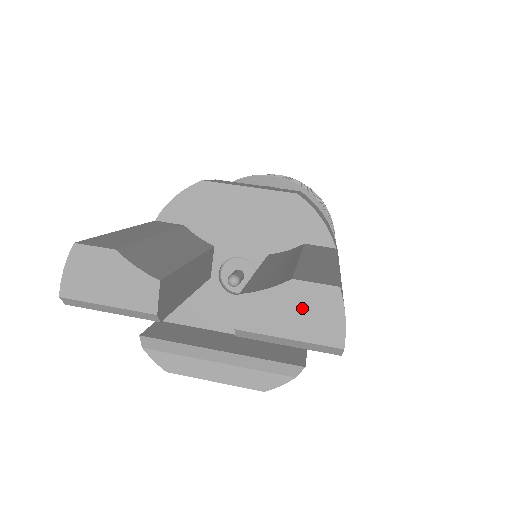
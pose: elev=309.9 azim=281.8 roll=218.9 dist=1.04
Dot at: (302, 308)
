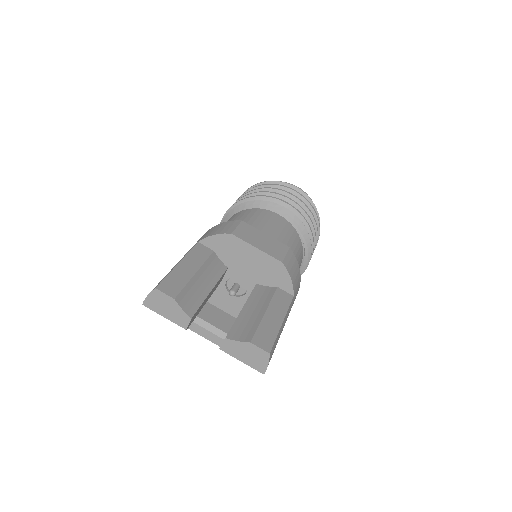
Dot at: (251, 354)
